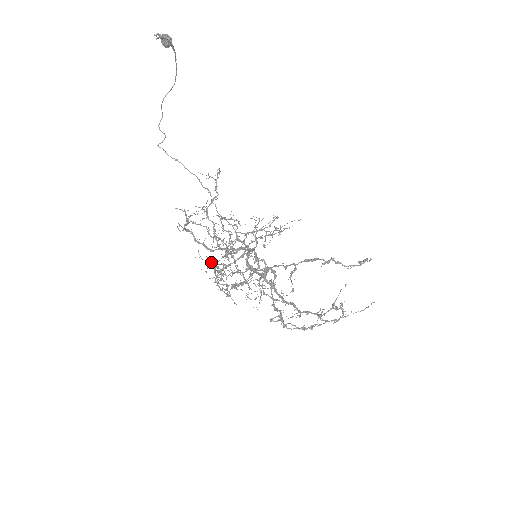
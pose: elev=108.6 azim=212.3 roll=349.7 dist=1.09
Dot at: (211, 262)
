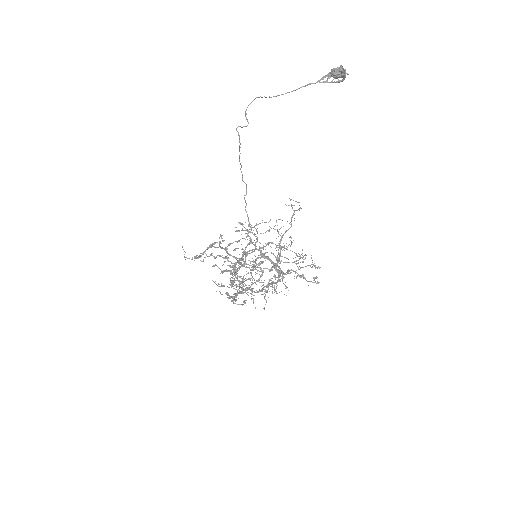
Dot at: (251, 270)
